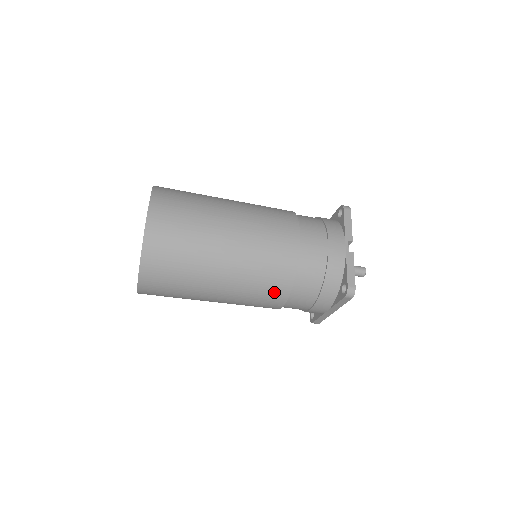
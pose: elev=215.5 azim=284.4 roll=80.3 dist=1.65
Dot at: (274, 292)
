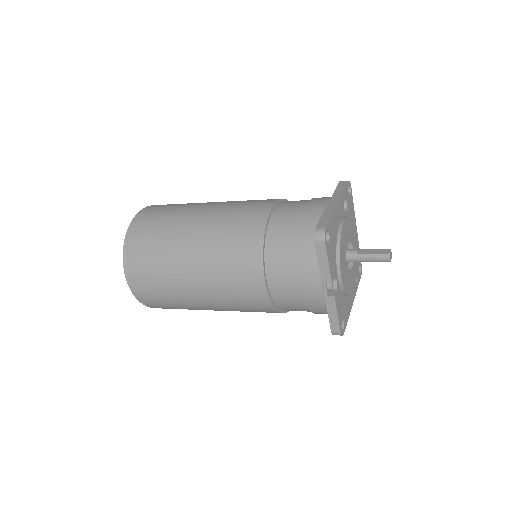
Dot at: occluded
